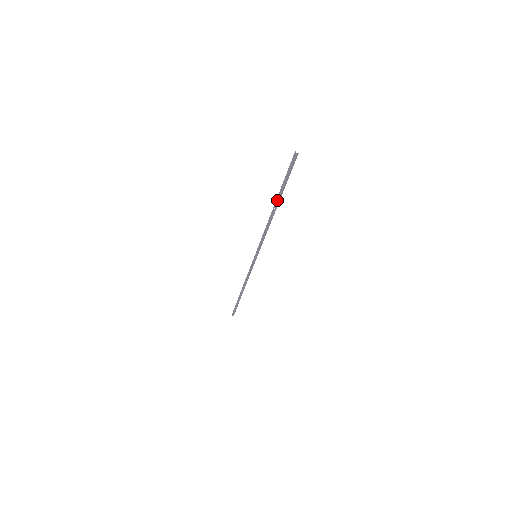
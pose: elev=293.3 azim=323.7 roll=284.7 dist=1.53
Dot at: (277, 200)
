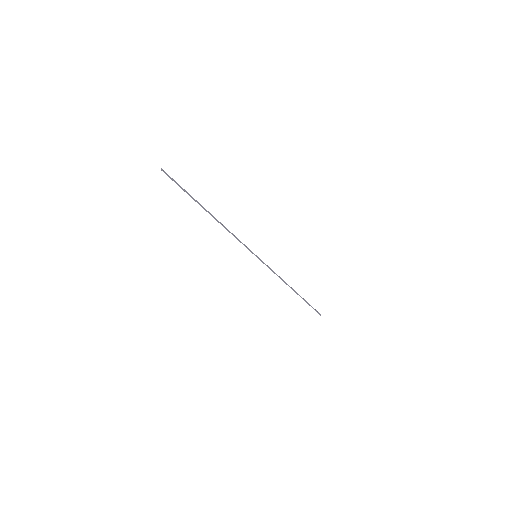
Dot at: (202, 207)
